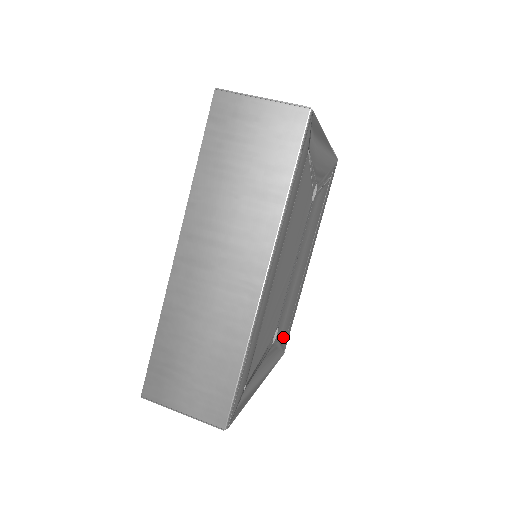
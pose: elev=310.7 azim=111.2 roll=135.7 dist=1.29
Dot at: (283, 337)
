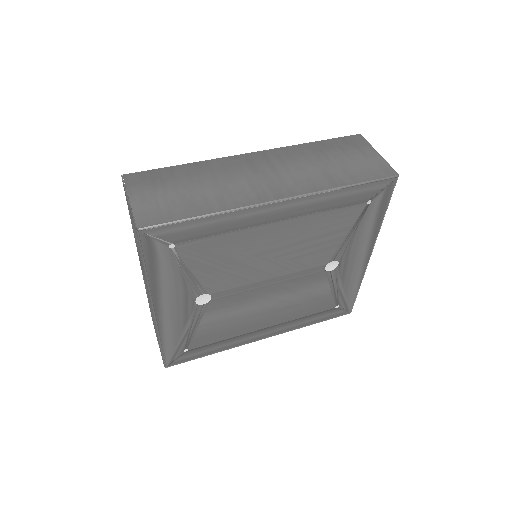
Dot at: (191, 337)
